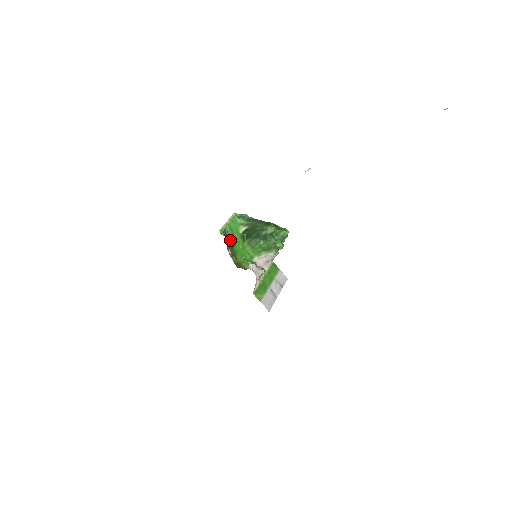
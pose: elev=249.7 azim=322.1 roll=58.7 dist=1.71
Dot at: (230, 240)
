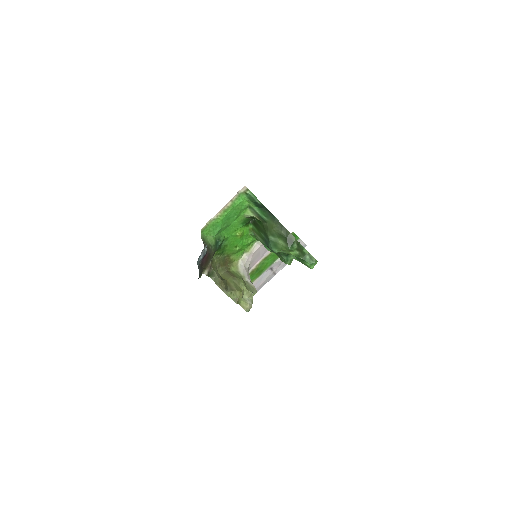
Dot at: (215, 246)
